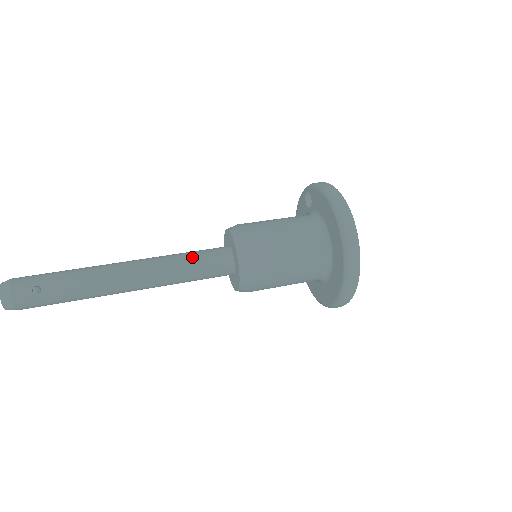
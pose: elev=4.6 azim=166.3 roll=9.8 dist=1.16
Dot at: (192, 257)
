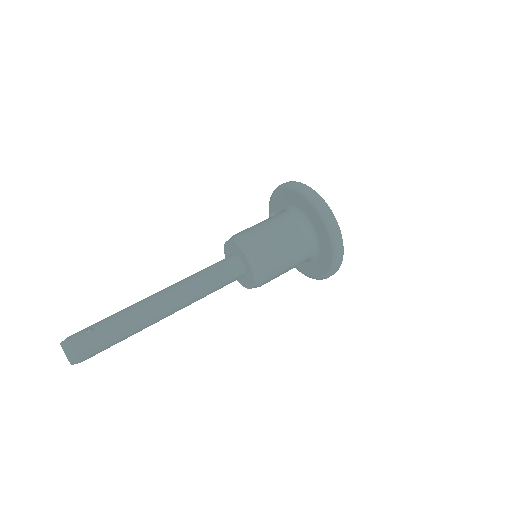
Dot at: (205, 268)
